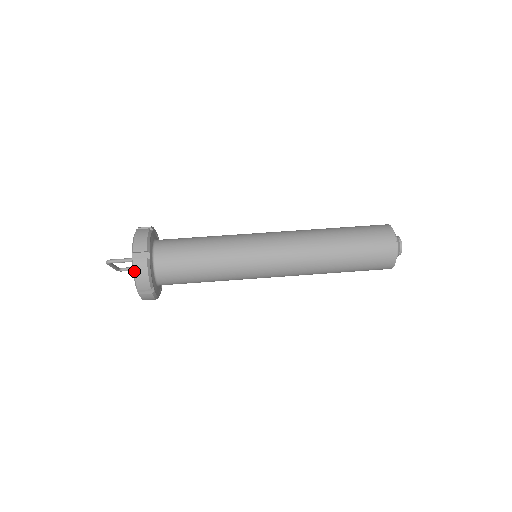
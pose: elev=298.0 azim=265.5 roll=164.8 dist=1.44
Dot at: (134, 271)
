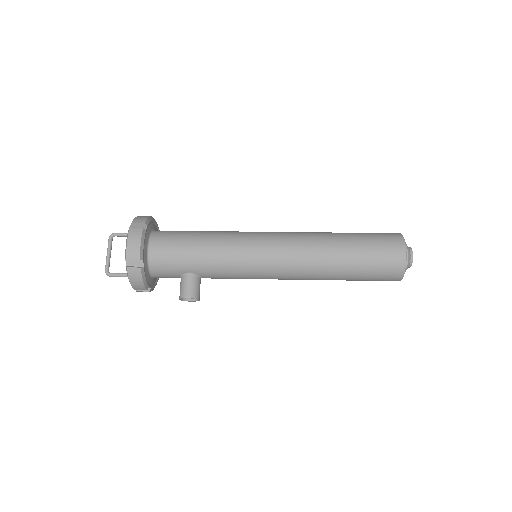
Dot at: (138, 216)
